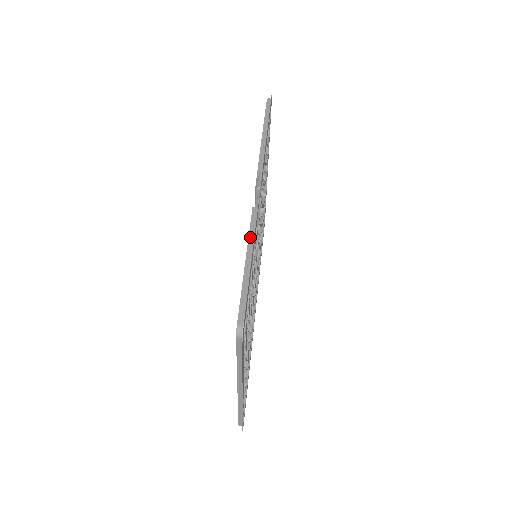
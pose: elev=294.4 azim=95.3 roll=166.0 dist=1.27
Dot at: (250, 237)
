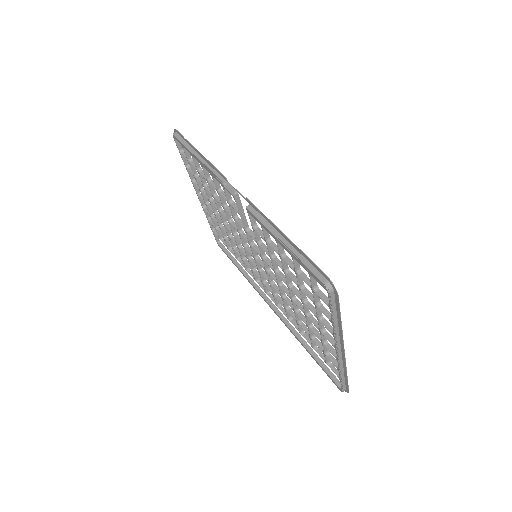
Dot at: (267, 226)
